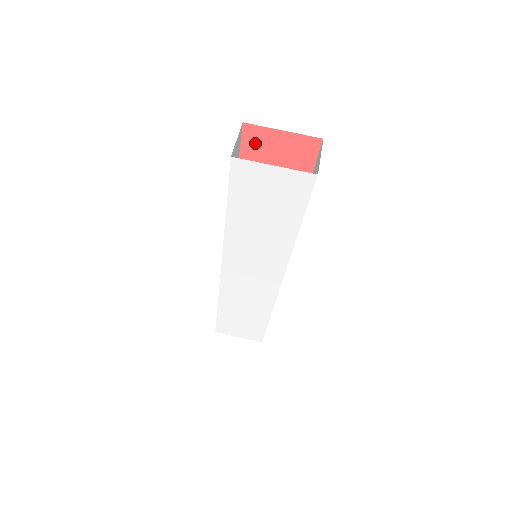
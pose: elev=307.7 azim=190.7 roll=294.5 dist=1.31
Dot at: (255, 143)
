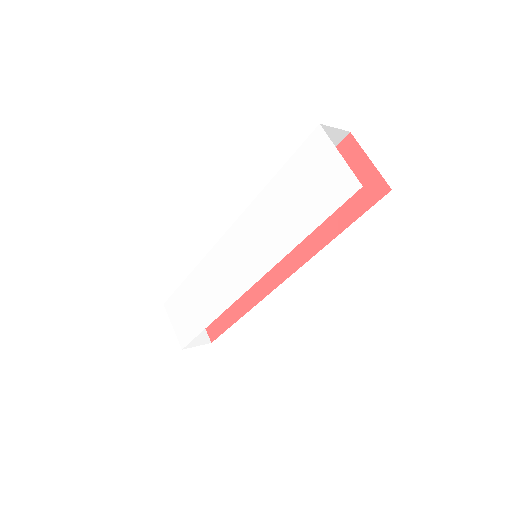
Dot at: (343, 157)
